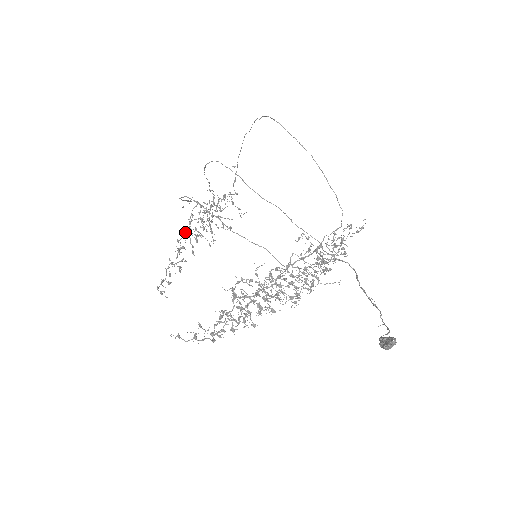
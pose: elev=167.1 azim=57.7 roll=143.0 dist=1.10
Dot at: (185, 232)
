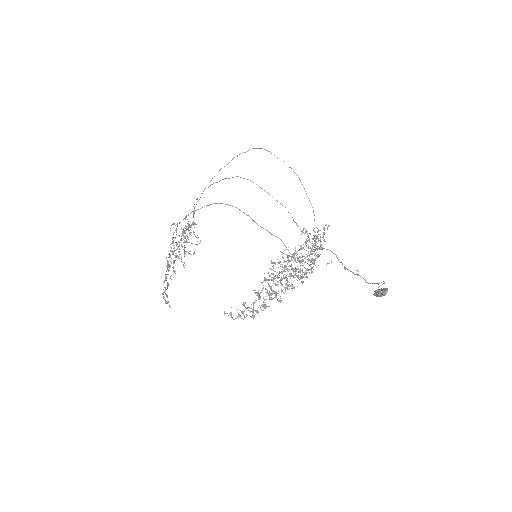
Dot at: (173, 251)
